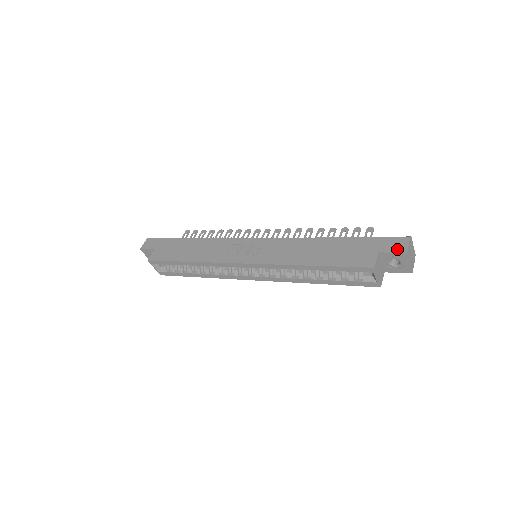
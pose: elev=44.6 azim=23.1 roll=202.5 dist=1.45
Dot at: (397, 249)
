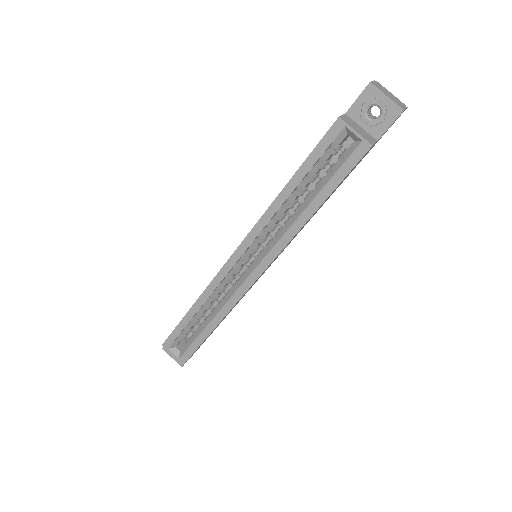
Dot at: (361, 93)
